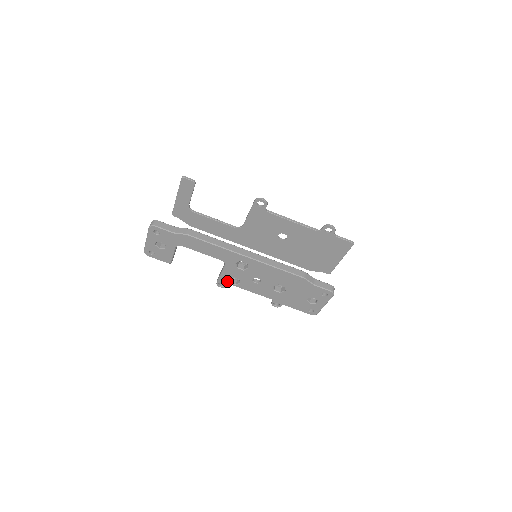
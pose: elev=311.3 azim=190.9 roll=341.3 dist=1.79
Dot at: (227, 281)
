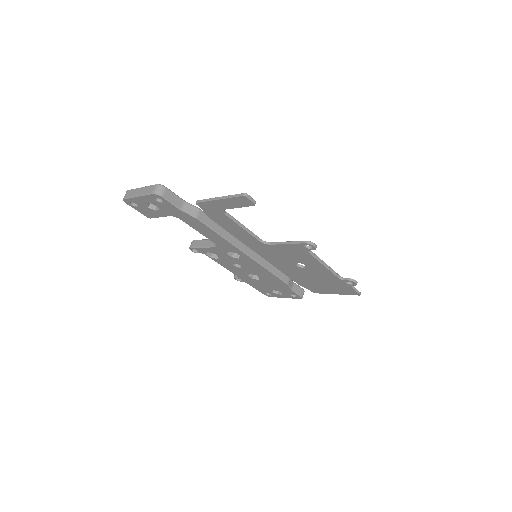
Dot at: (204, 252)
